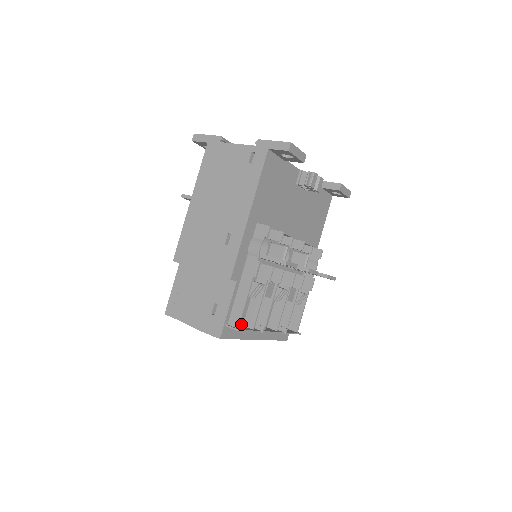
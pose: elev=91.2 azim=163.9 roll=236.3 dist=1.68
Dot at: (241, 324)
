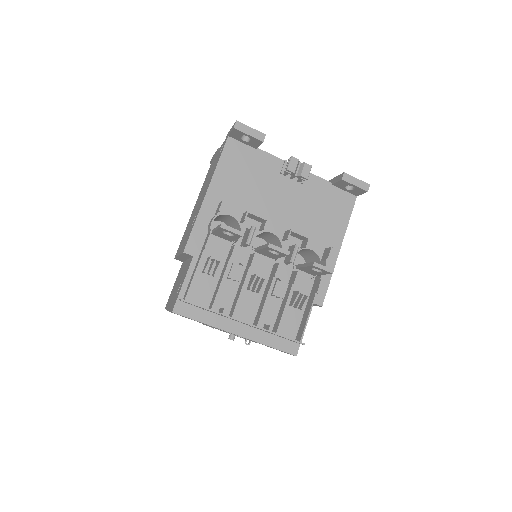
Dot at: (206, 306)
